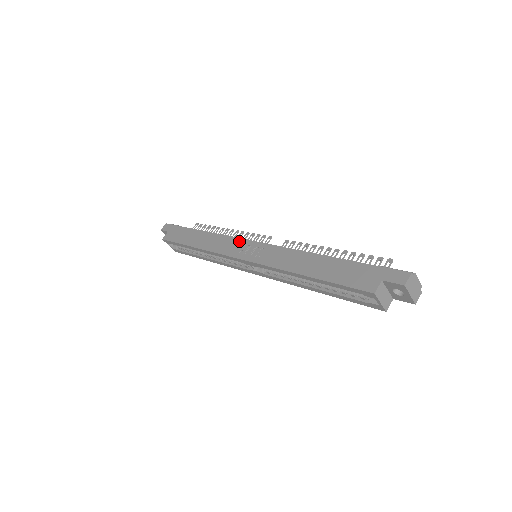
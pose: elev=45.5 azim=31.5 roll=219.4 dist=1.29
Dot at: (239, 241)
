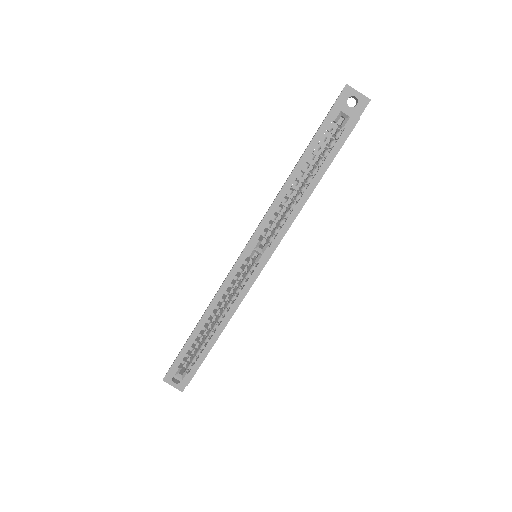
Dot at: occluded
